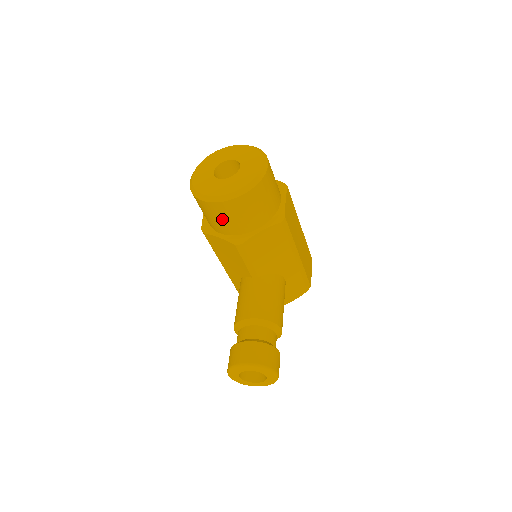
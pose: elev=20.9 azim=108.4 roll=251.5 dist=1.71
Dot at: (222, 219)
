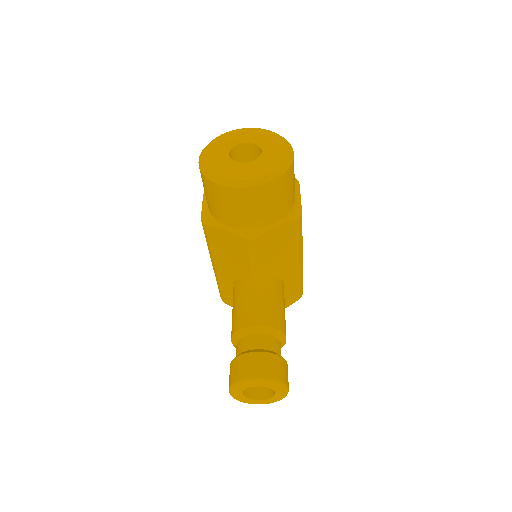
Dot at: (237, 209)
